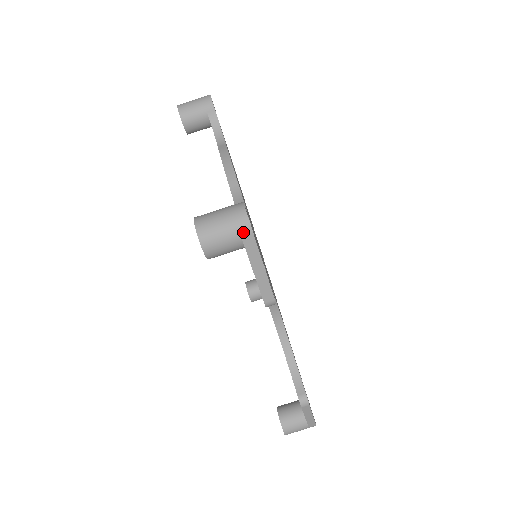
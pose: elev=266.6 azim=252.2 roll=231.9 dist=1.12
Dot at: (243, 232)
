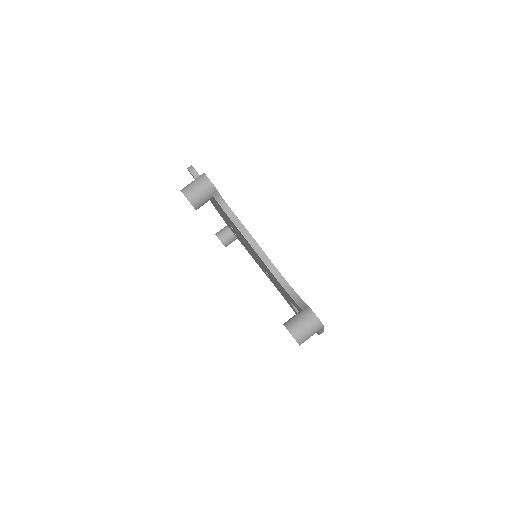
Dot at: (319, 329)
